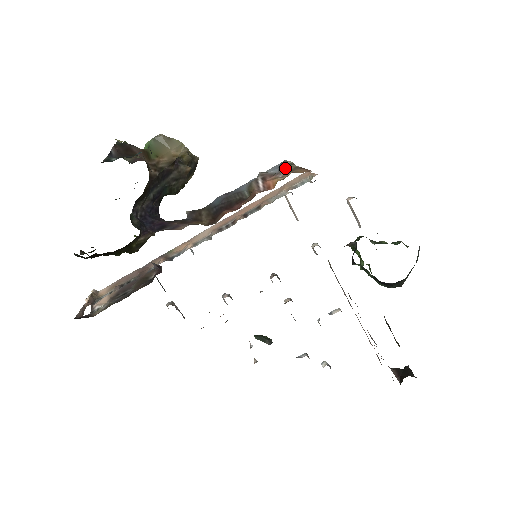
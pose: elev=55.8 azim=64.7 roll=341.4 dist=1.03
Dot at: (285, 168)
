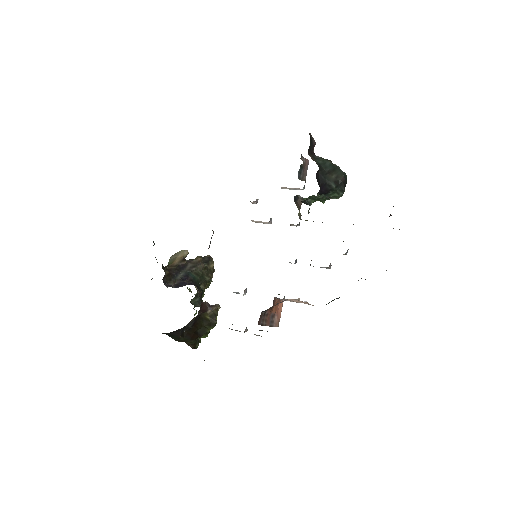
Dot at: occluded
